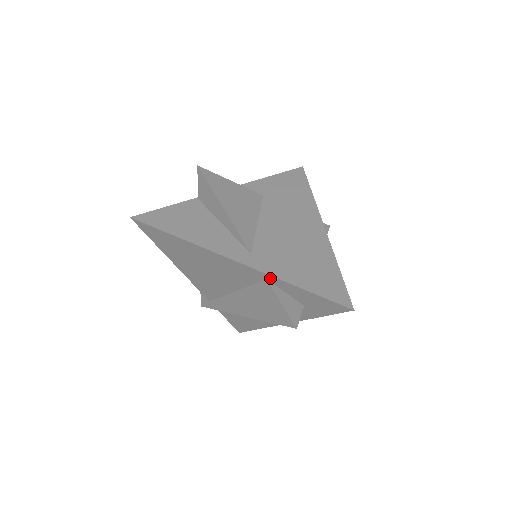
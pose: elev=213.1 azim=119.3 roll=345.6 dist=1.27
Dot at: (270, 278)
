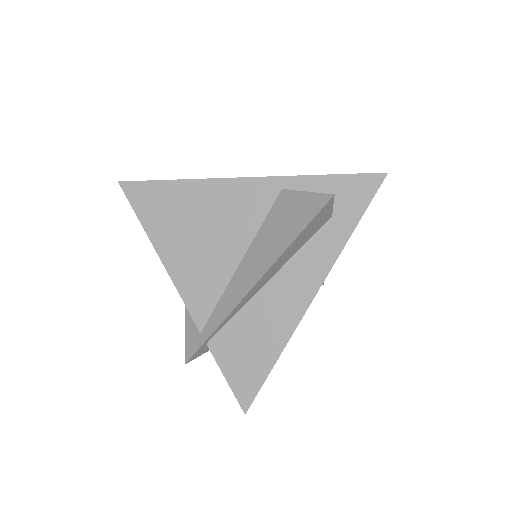
Dot at: (286, 183)
